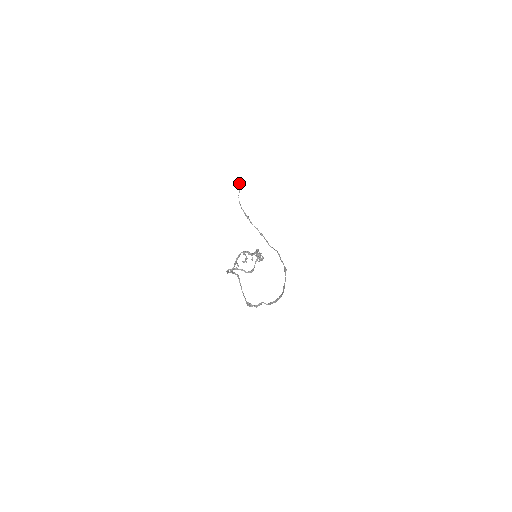
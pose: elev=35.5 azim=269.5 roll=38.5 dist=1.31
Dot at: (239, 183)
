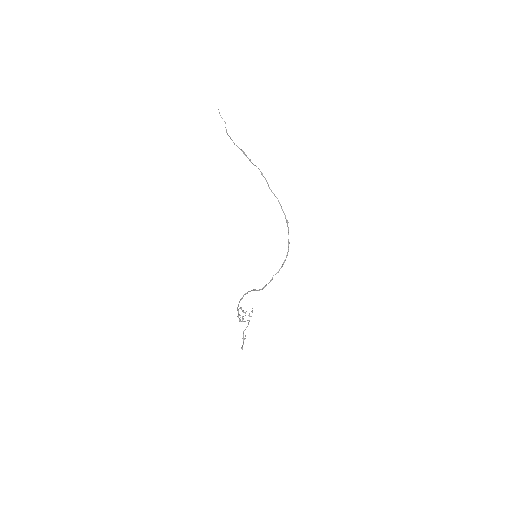
Dot at: occluded
